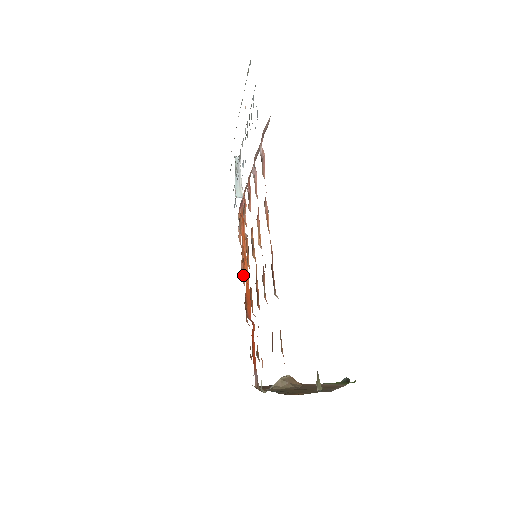
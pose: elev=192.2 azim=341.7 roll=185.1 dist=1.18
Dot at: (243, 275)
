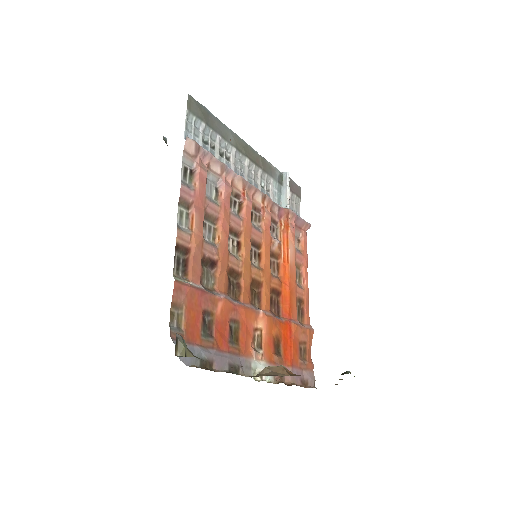
Dot at: (303, 279)
